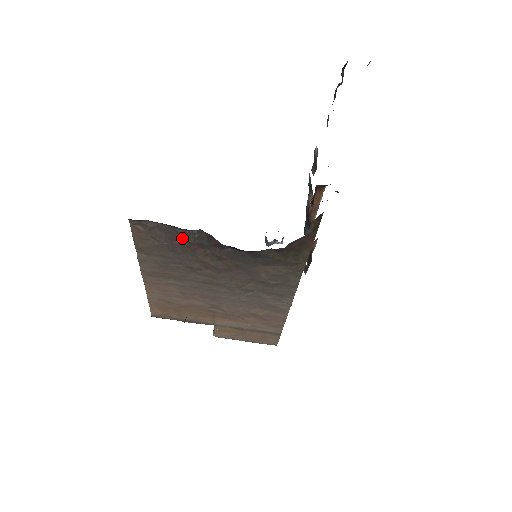
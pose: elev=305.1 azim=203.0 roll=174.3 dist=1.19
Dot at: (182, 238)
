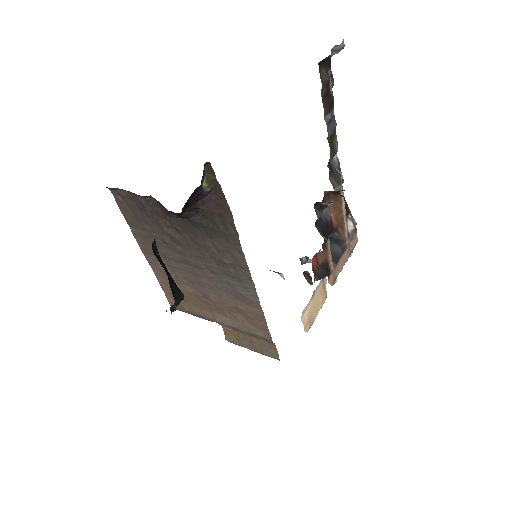
Dot at: (145, 207)
